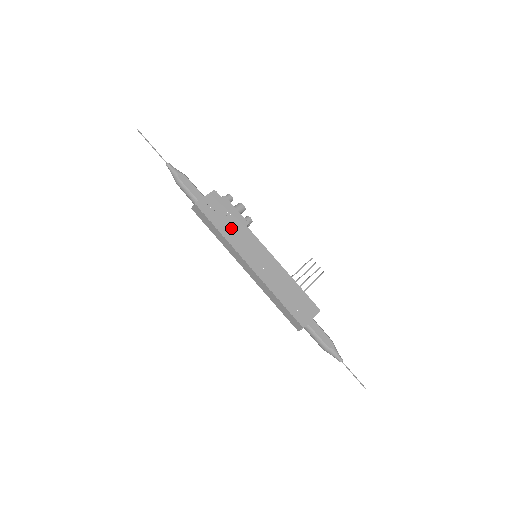
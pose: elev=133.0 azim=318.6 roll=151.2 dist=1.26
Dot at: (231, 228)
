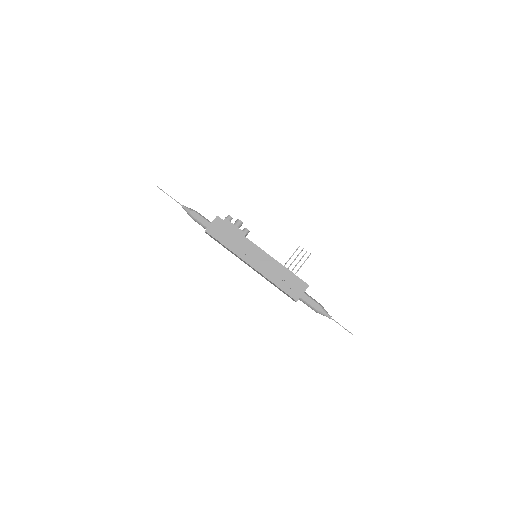
Dot at: (233, 241)
